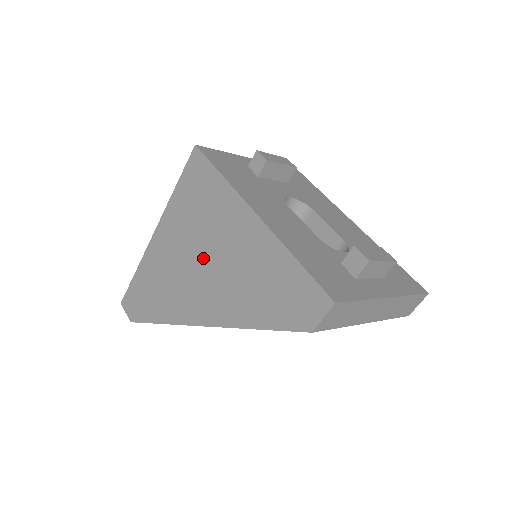
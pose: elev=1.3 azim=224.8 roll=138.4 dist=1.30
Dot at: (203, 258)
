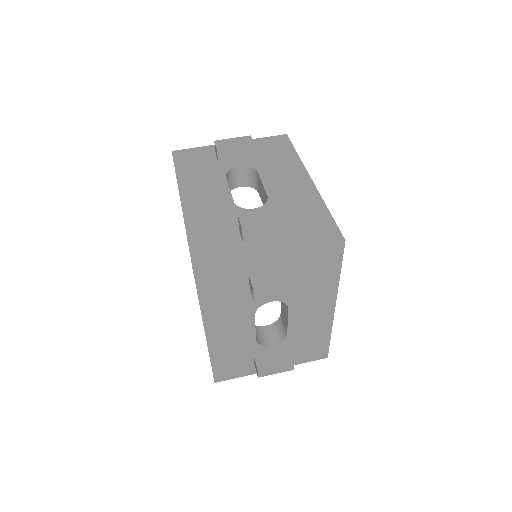
Dot at: occluded
